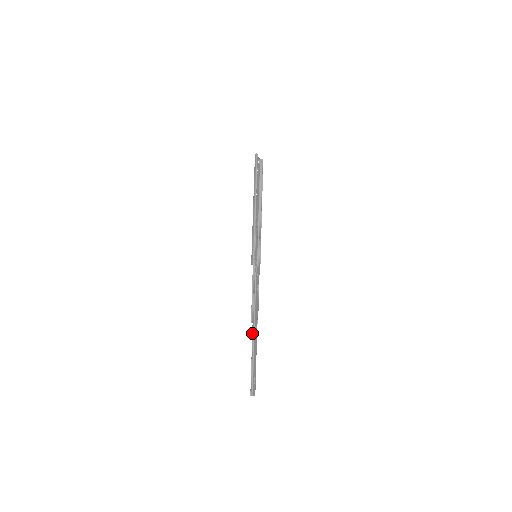
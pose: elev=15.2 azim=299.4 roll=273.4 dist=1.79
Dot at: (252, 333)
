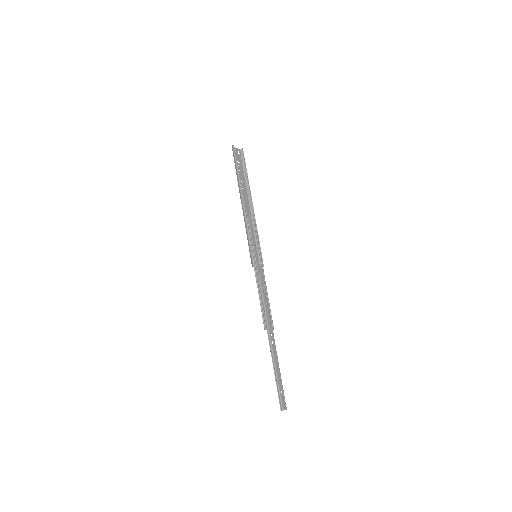
Dot at: occluded
